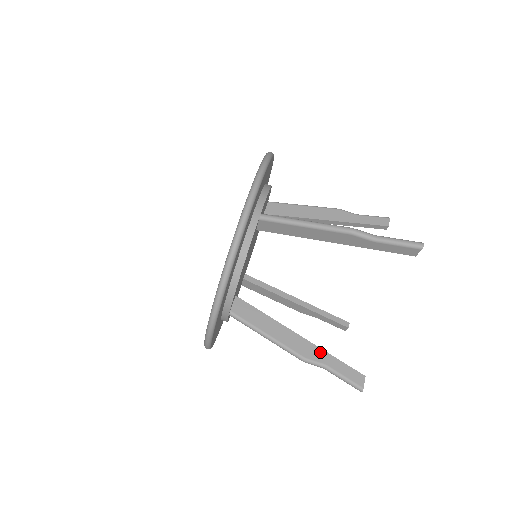
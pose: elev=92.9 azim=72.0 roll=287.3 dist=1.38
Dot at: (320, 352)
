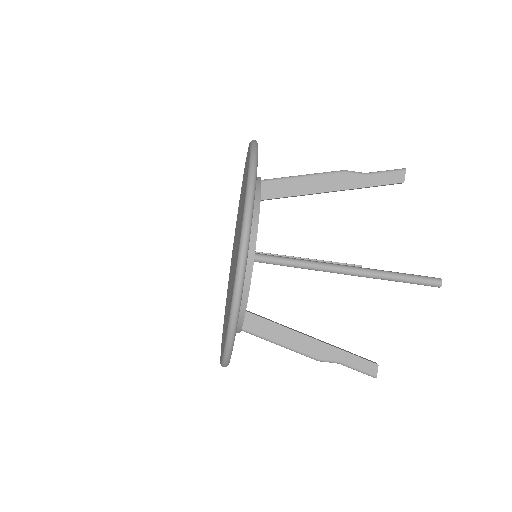
Dot at: (333, 350)
